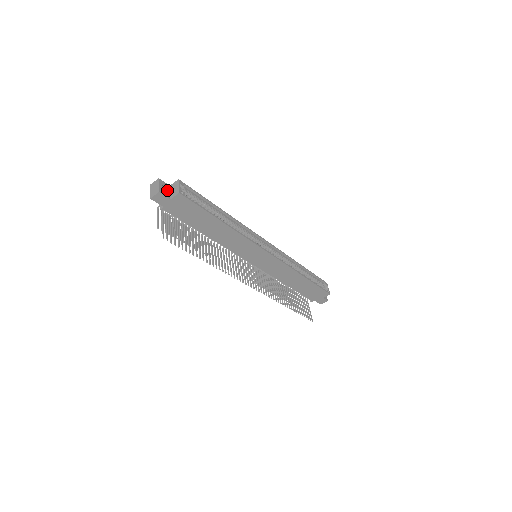
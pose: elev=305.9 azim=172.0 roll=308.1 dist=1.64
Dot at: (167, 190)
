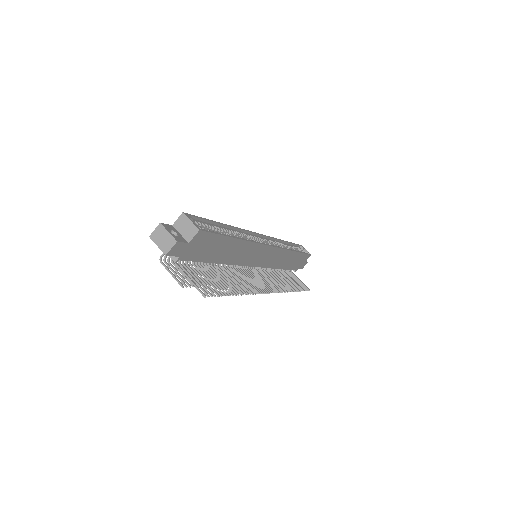
Dot at: (177, 233)
